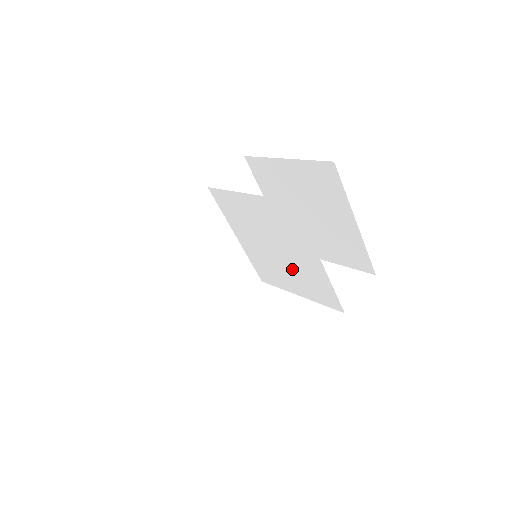
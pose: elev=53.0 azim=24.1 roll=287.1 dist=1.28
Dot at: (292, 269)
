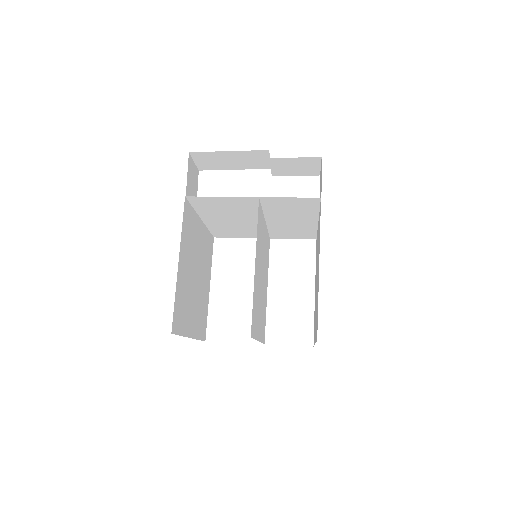
Dot at: occluded
